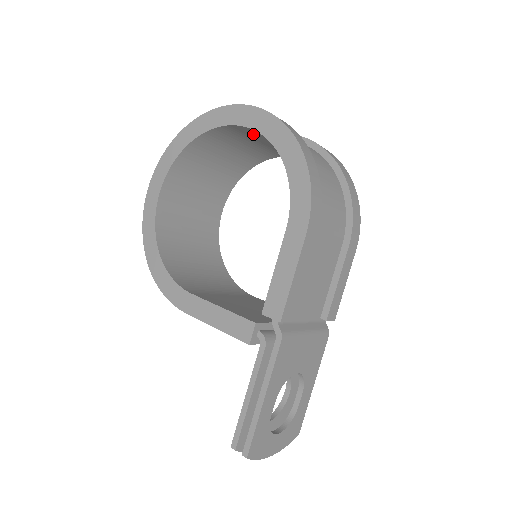
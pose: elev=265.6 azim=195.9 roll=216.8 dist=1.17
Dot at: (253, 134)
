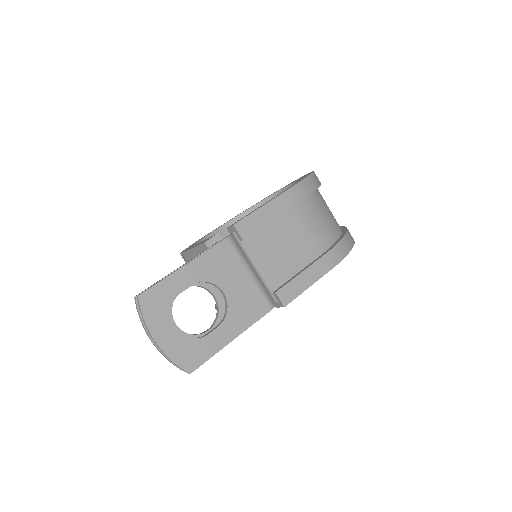
Dot at: occluded
